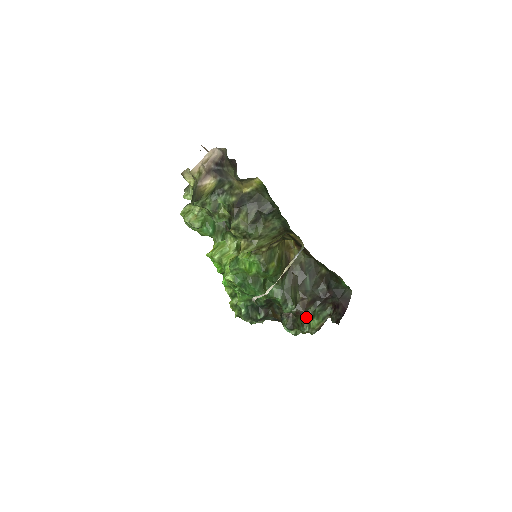
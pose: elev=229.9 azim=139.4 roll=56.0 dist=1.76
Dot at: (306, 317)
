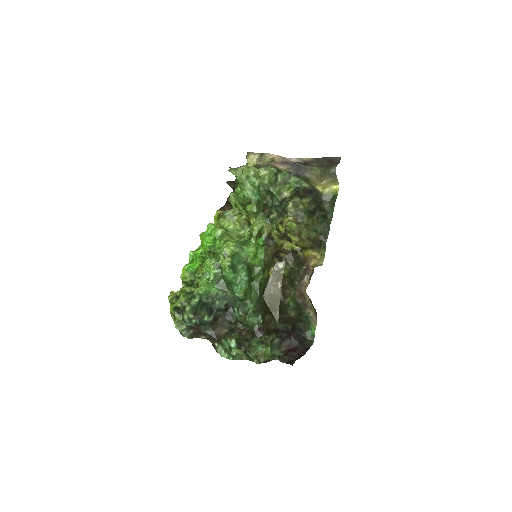
Dot at: (267, 338)
